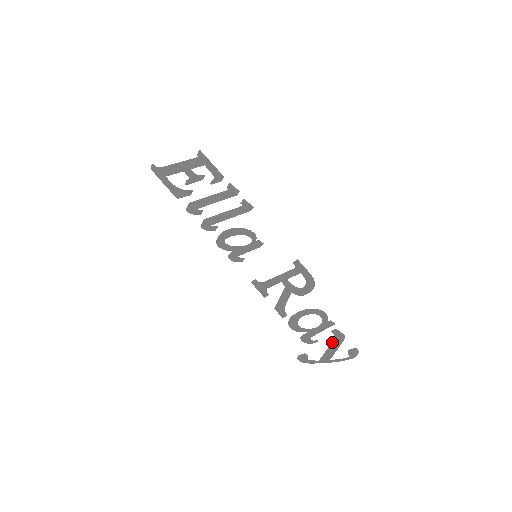
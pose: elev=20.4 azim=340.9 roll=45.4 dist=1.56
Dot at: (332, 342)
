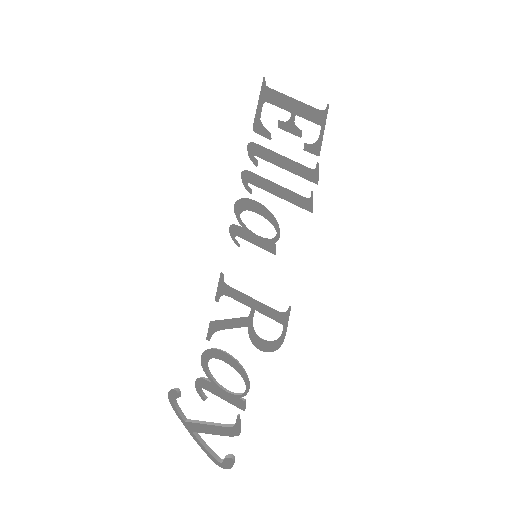
Dot at: occluded
